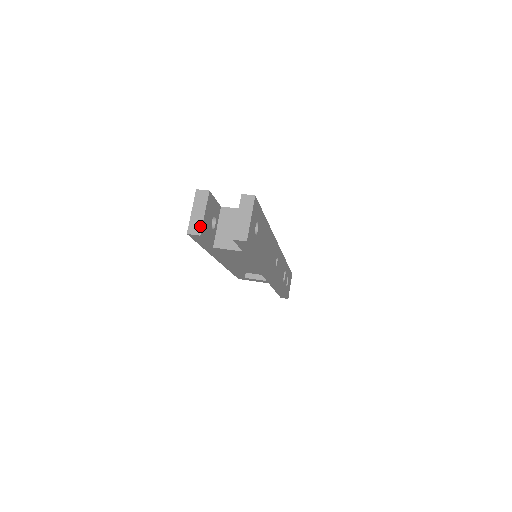
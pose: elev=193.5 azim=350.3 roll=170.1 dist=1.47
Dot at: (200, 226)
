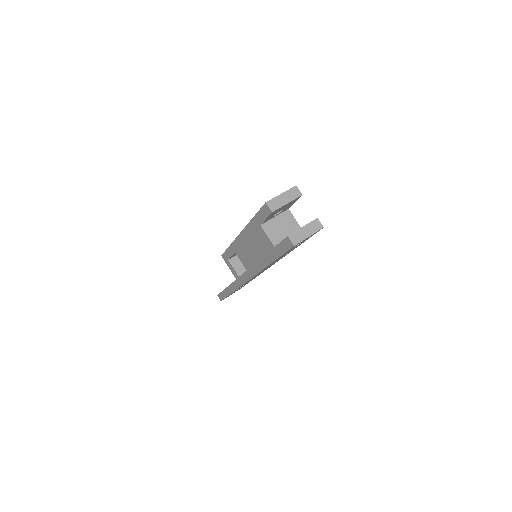
Dot at: (278, 207)
